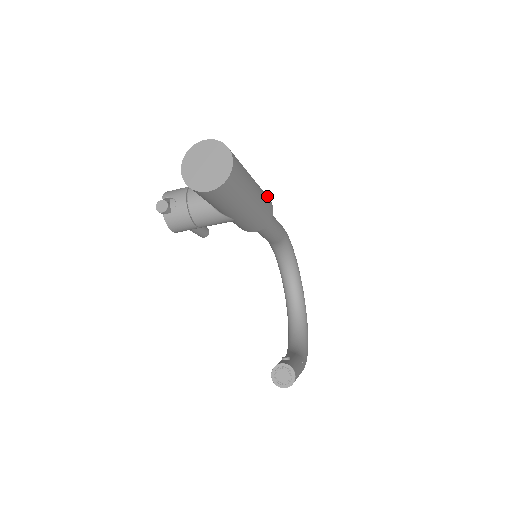
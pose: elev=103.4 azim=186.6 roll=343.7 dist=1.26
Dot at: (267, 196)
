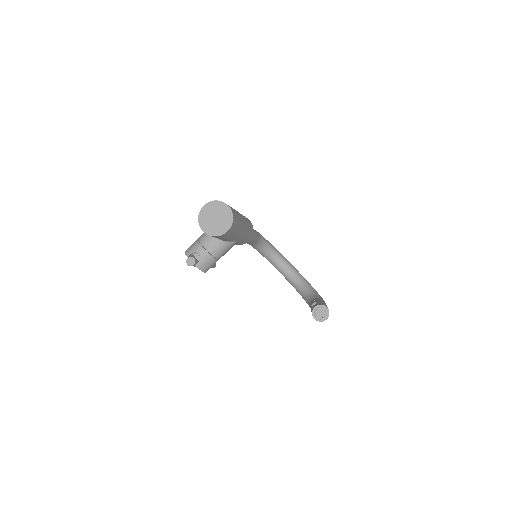
Dot at: occluded
